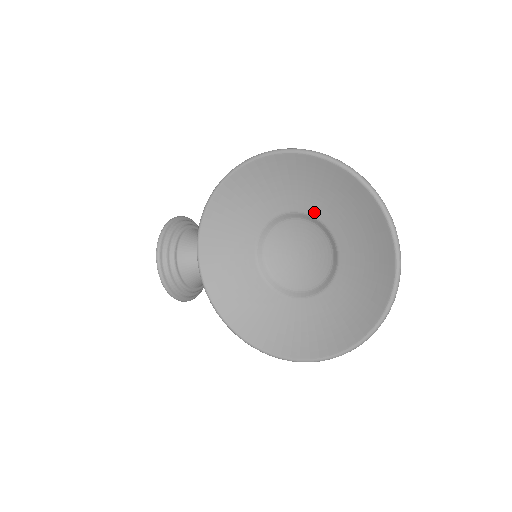
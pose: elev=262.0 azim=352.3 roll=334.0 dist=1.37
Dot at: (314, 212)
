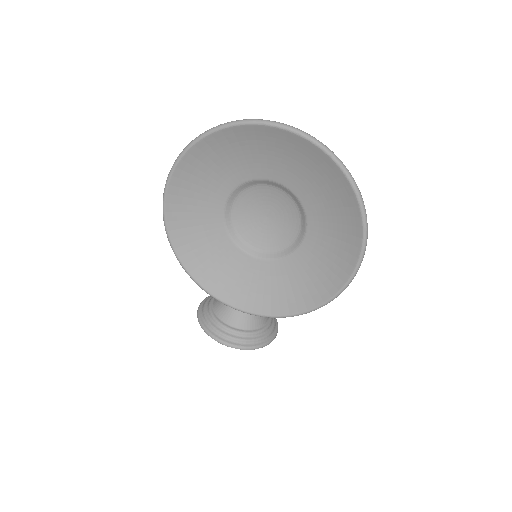
Dot at: (232, 185)
